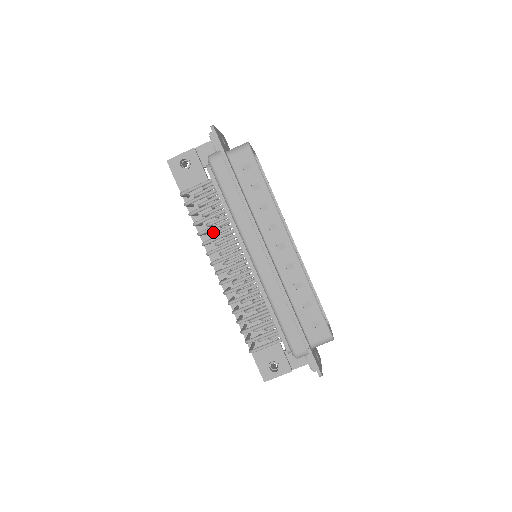
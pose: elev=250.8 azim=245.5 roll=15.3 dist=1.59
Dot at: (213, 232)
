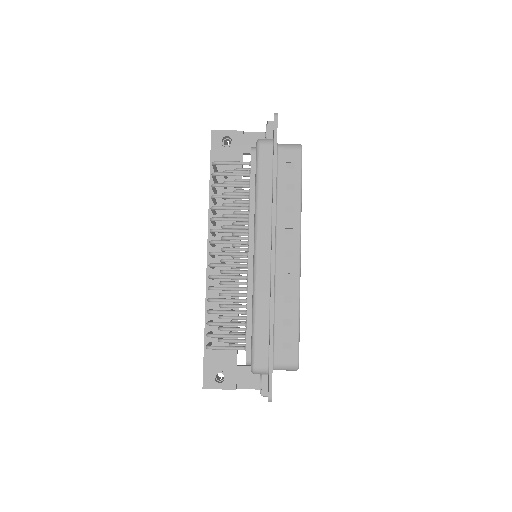
Dot at: occluded
